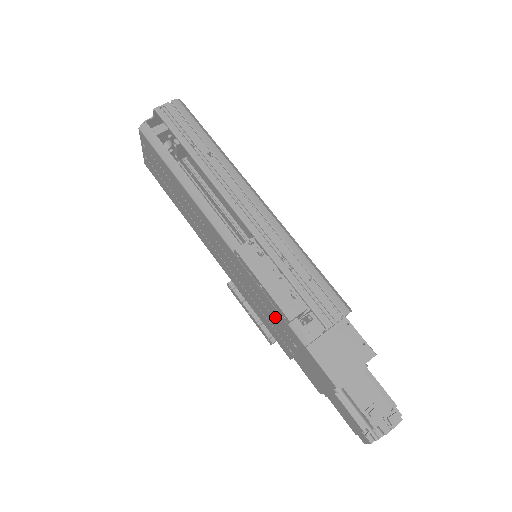
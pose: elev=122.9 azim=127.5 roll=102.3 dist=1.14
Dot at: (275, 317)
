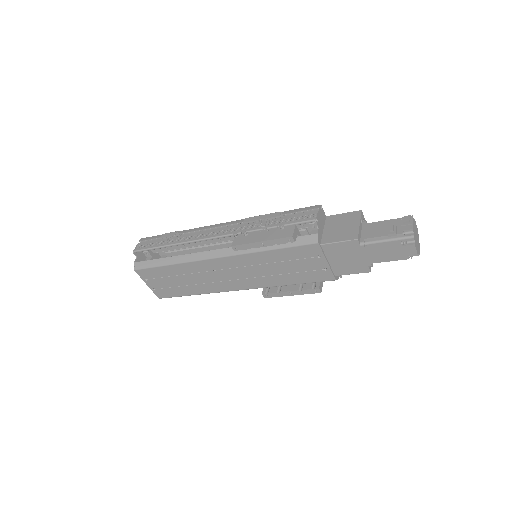
Dot at: (292, 258)
